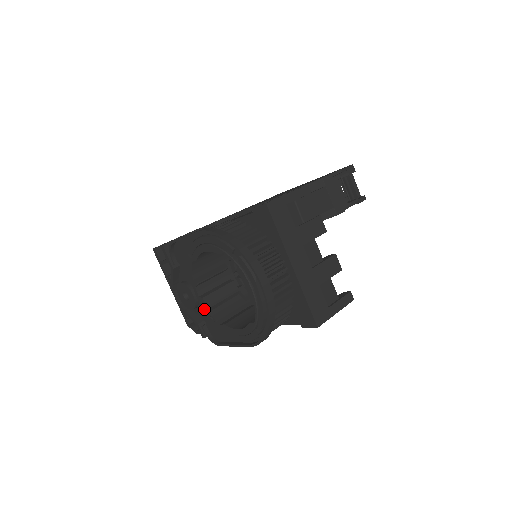
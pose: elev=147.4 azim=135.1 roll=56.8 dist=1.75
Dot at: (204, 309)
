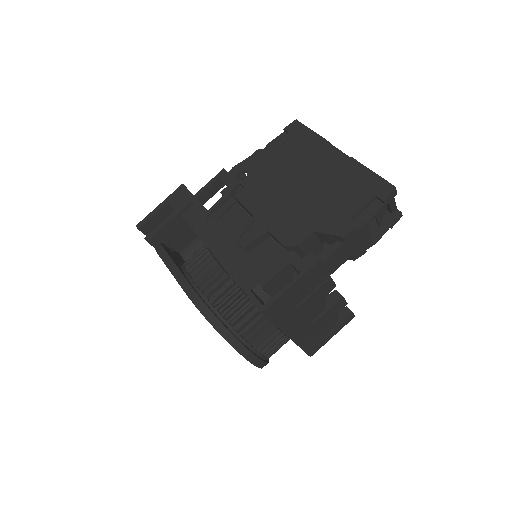
Dot at: occluded
